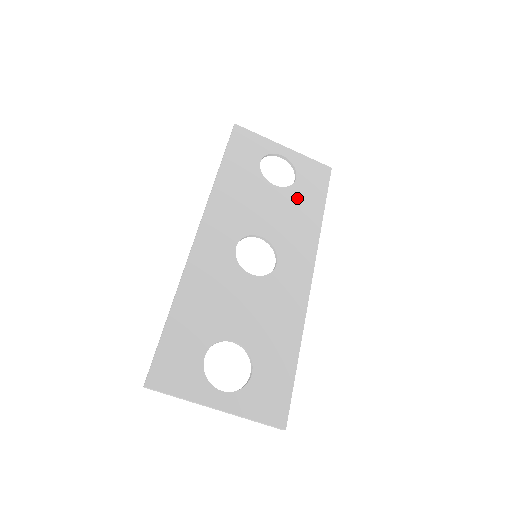
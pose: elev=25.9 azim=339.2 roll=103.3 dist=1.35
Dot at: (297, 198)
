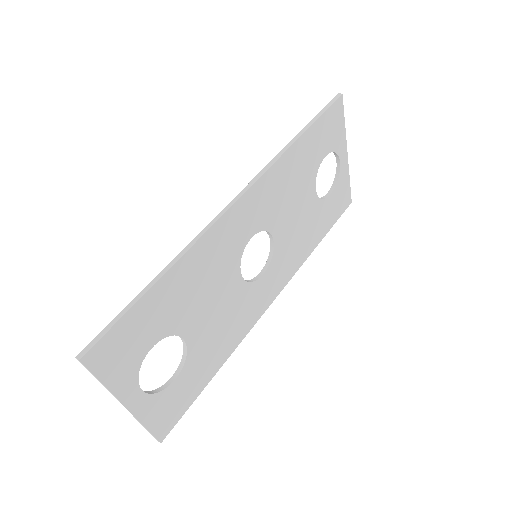
Dot at: (317, 216)
